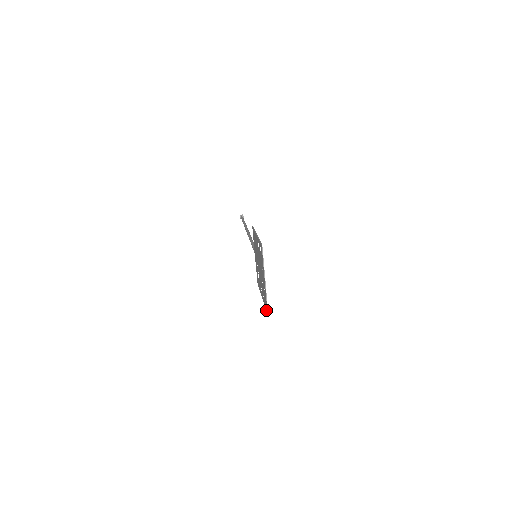
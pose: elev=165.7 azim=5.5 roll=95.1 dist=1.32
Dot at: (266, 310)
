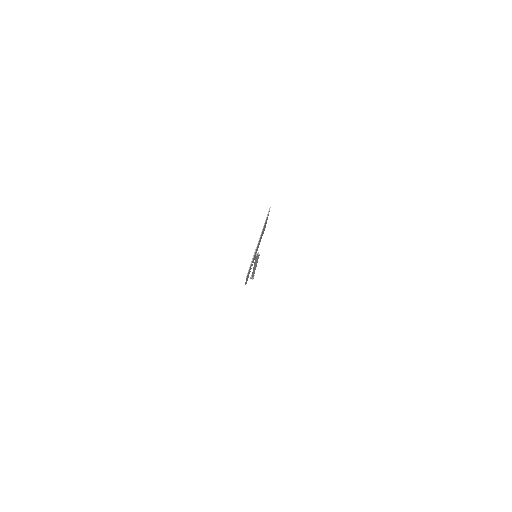
Dot at: occluded
